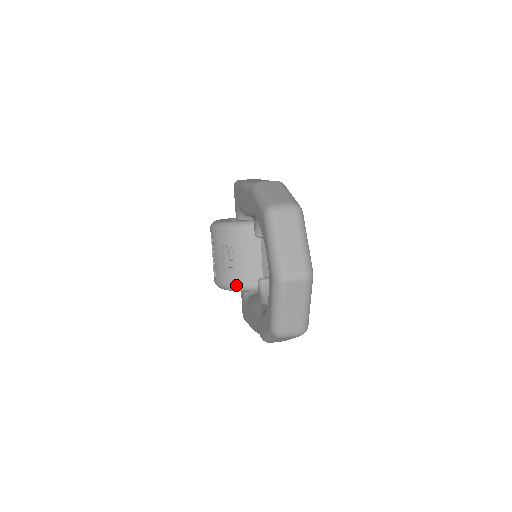
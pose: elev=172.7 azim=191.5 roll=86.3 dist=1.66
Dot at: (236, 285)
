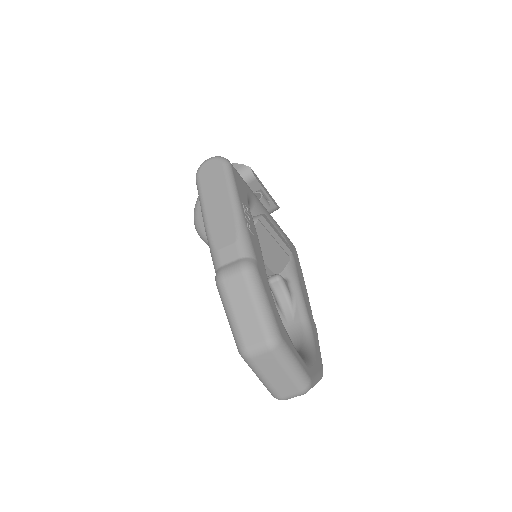
Dot at: occluded
